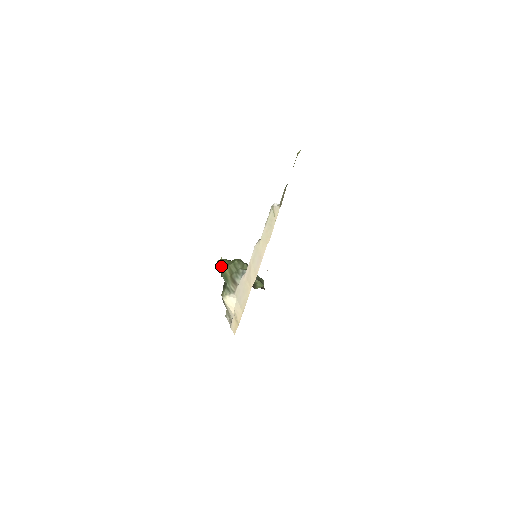
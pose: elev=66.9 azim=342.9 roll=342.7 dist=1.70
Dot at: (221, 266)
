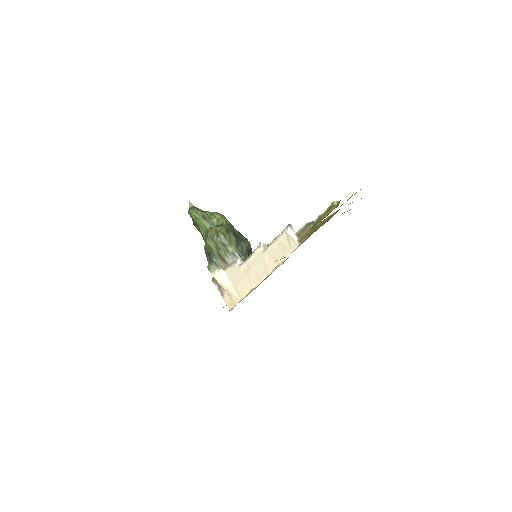
Dot at: (196, 221)
